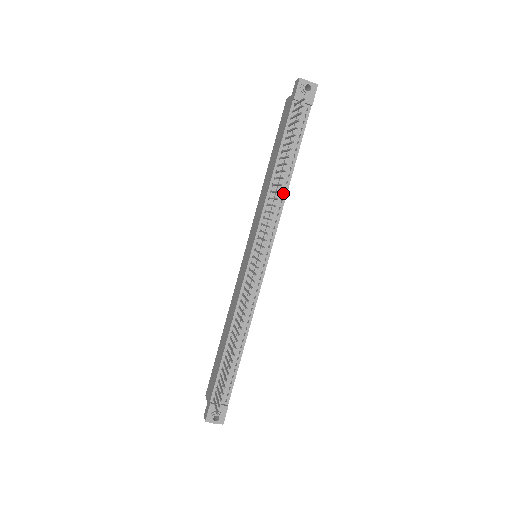
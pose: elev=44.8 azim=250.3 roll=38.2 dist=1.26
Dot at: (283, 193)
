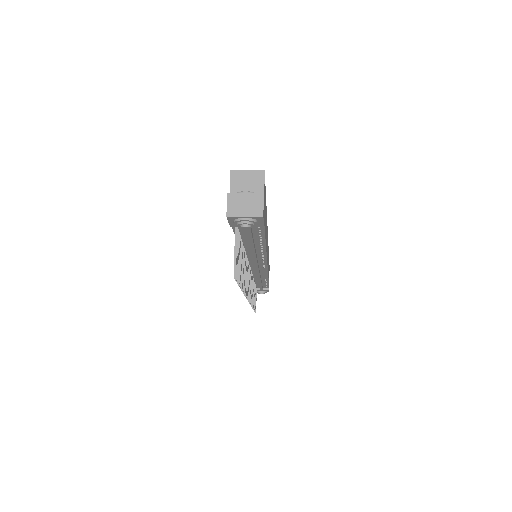
Dot at: (261, 253)
